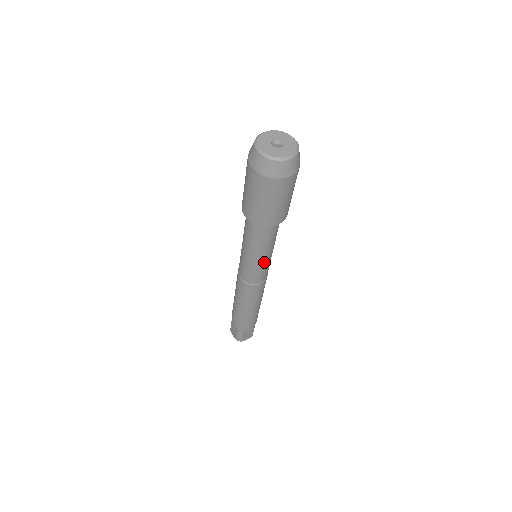
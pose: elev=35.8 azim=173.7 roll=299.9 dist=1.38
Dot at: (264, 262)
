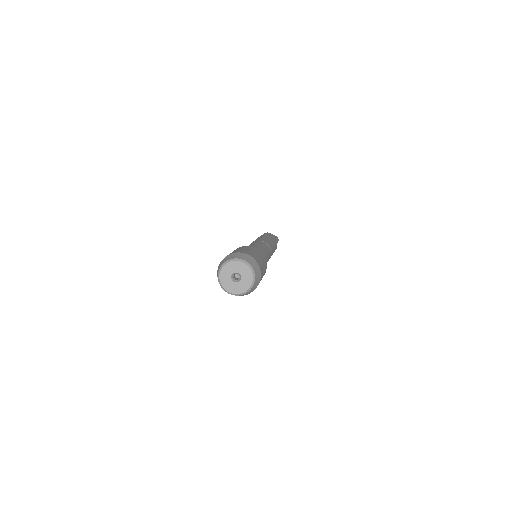
Dot at: occluded
